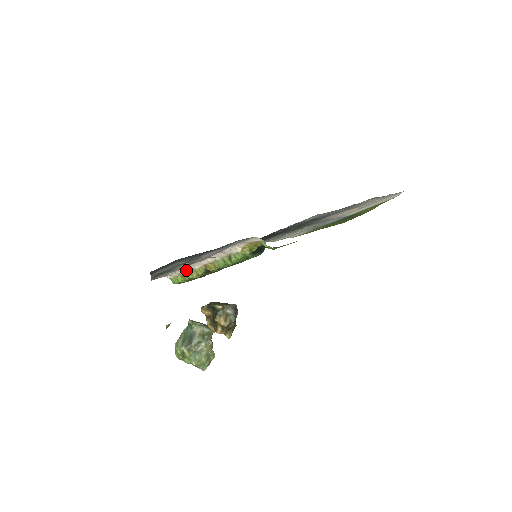
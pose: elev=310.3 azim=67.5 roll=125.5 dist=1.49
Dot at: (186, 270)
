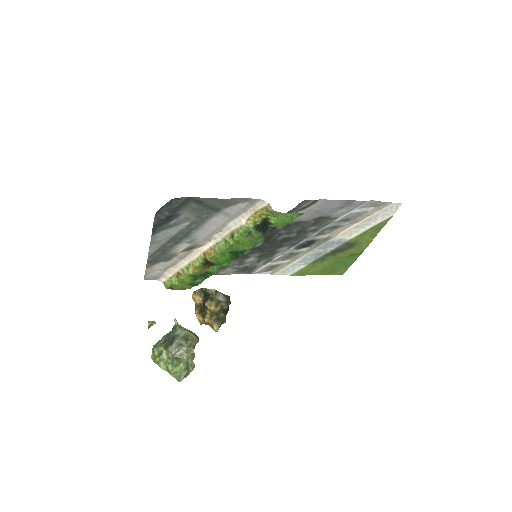
Dot at: (183, 264)
